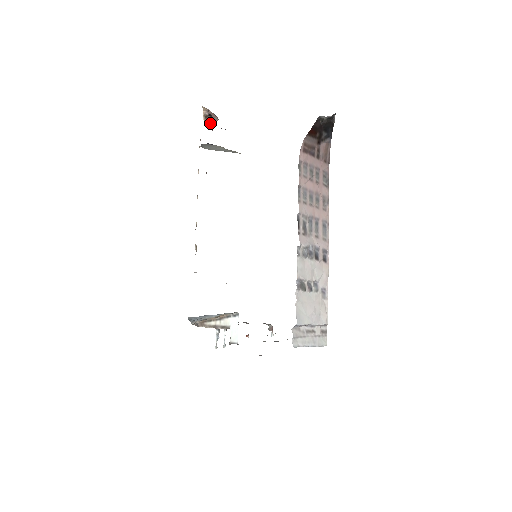
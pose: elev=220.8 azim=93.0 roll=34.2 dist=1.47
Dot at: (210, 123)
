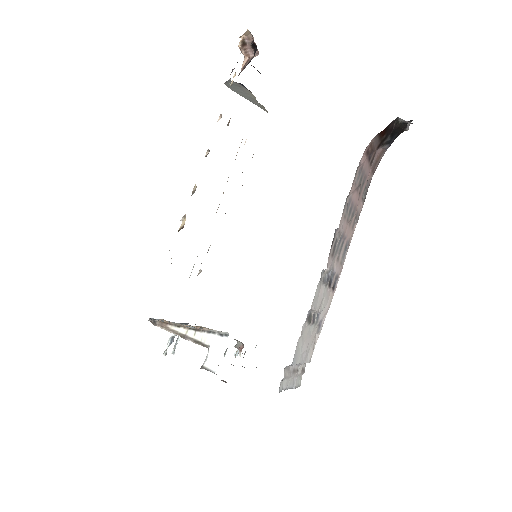
Dot at: (244, 54)
